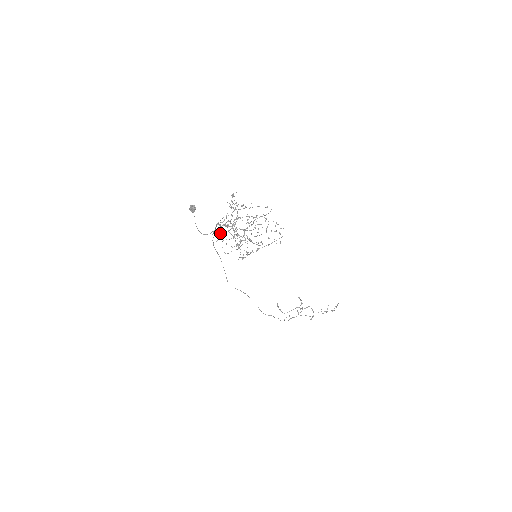
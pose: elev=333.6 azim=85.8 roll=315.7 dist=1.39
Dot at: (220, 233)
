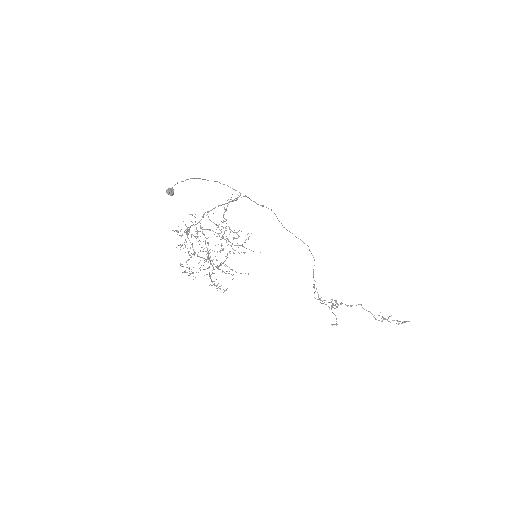
Dot at: occluded
